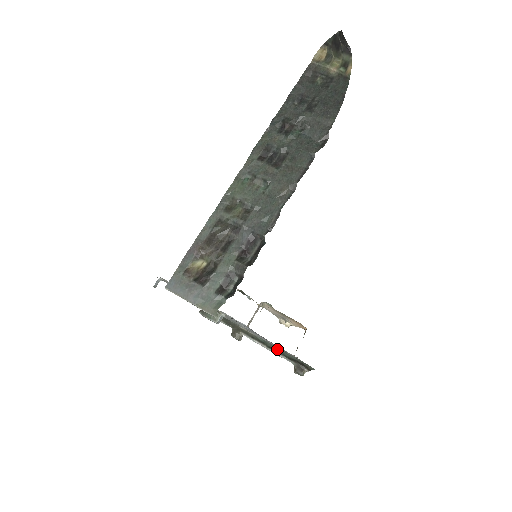
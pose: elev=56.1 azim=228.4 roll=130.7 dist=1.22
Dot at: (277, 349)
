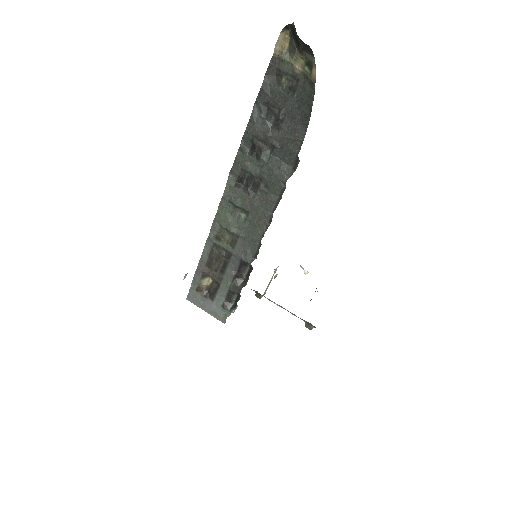
Dot at: (290, 312)
